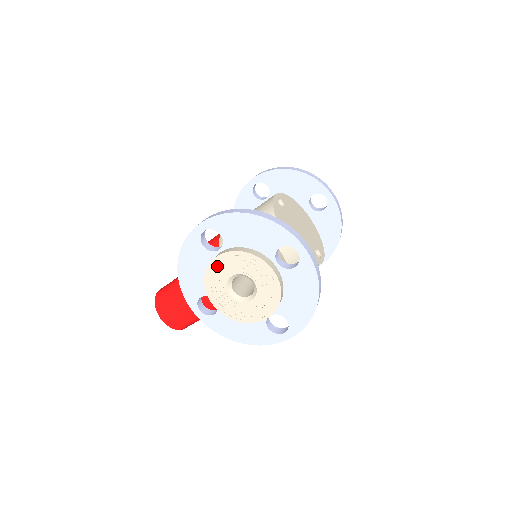
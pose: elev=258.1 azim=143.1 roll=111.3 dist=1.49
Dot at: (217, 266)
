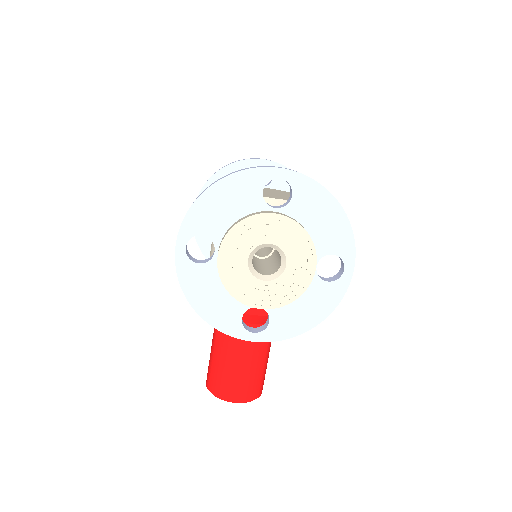
Dot at: (226, 265)
